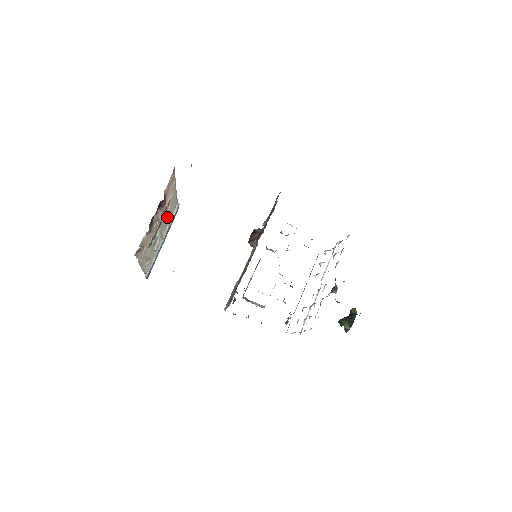
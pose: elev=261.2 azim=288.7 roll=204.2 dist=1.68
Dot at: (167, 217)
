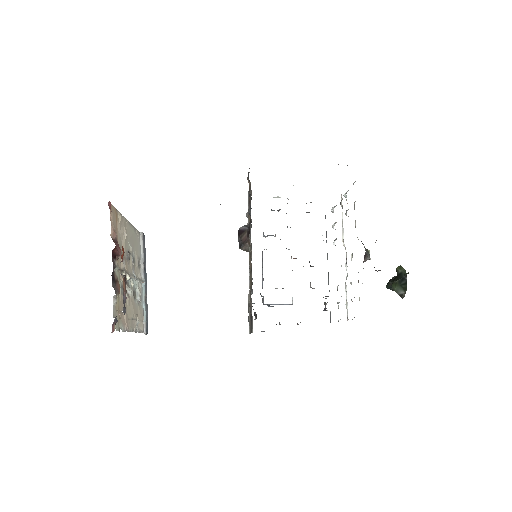
Dot at: (134, 257)
